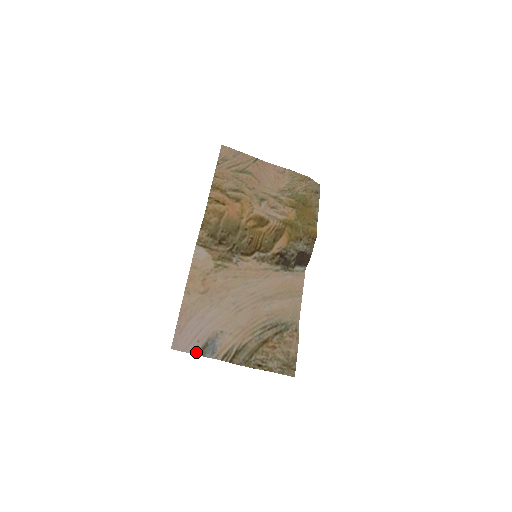
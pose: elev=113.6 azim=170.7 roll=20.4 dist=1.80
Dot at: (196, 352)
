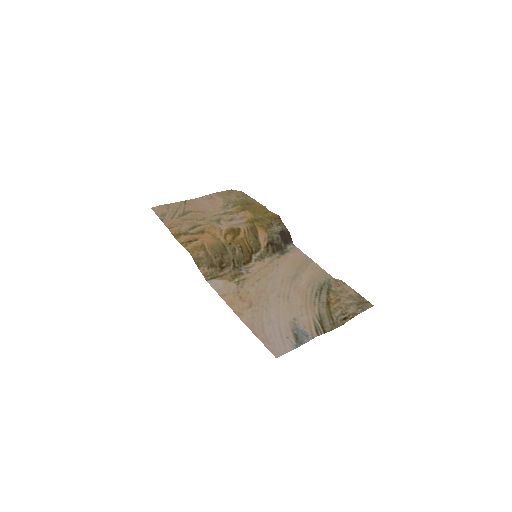
Dot at: (295, 346)
